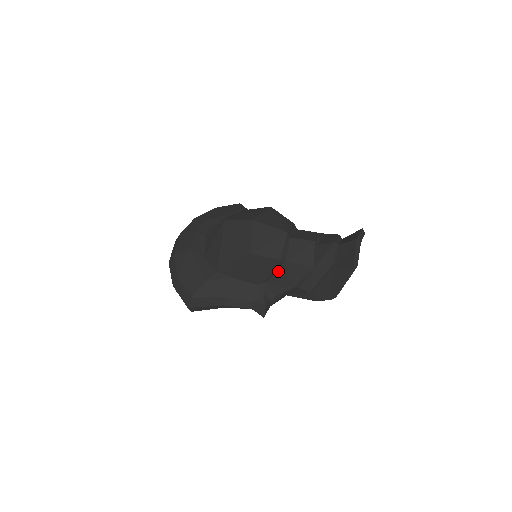
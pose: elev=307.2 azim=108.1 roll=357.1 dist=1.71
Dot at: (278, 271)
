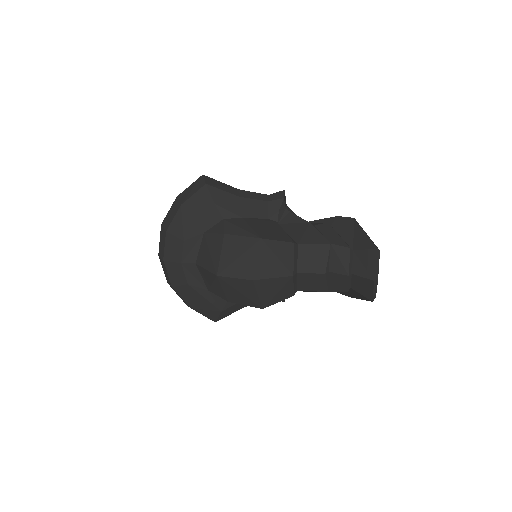
Dot at: occluded
